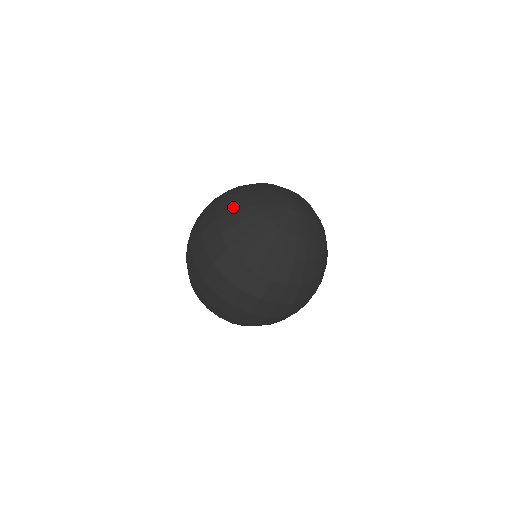
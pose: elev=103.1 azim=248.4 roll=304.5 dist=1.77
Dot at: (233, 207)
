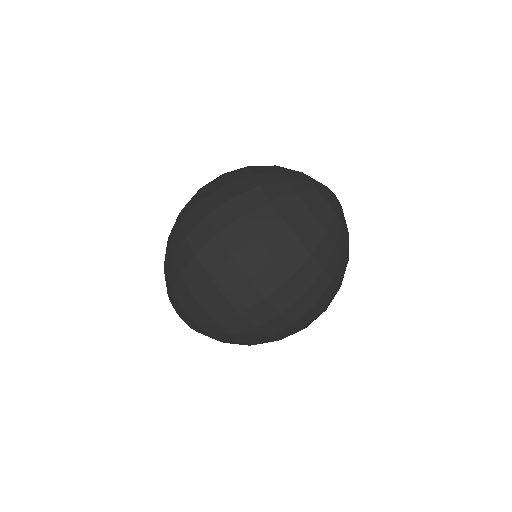
Dot at: occluded
